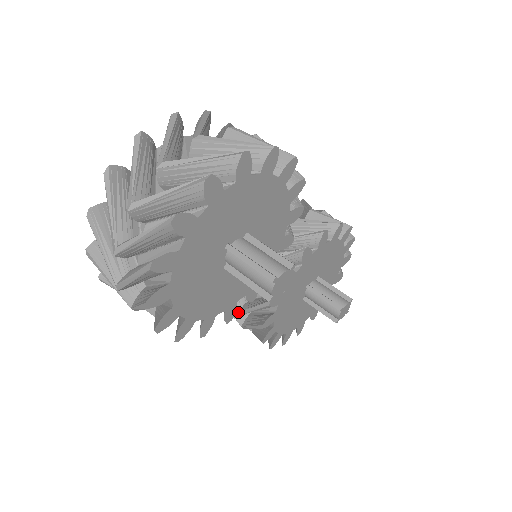
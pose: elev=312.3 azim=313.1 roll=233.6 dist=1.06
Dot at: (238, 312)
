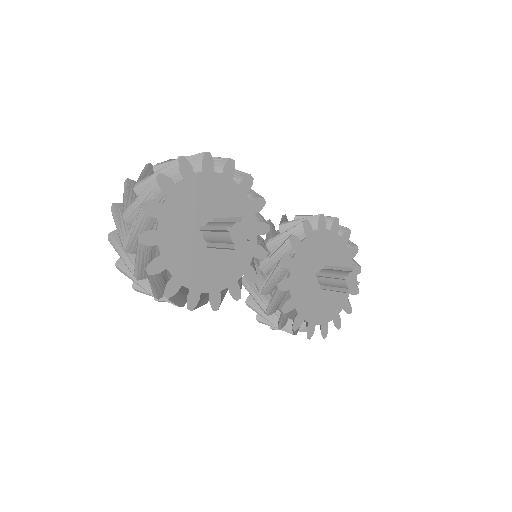
Dot at: (265, 311)
